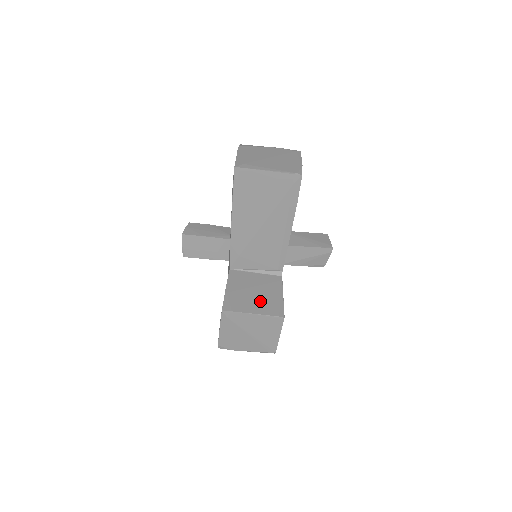
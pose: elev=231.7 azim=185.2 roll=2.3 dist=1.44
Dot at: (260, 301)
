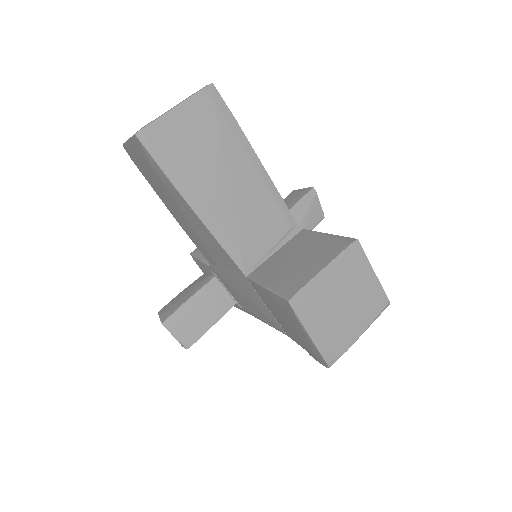
Dot at: (313, 257)
